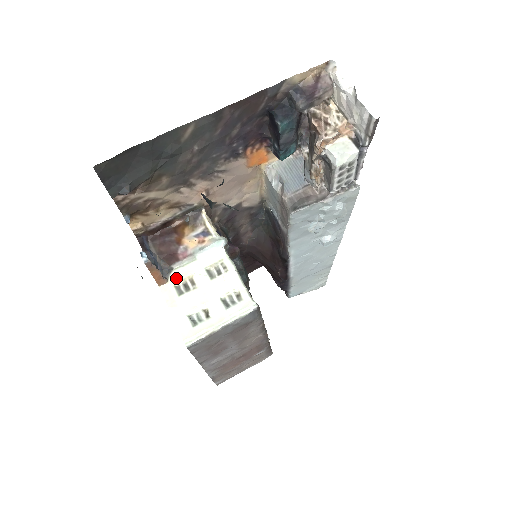
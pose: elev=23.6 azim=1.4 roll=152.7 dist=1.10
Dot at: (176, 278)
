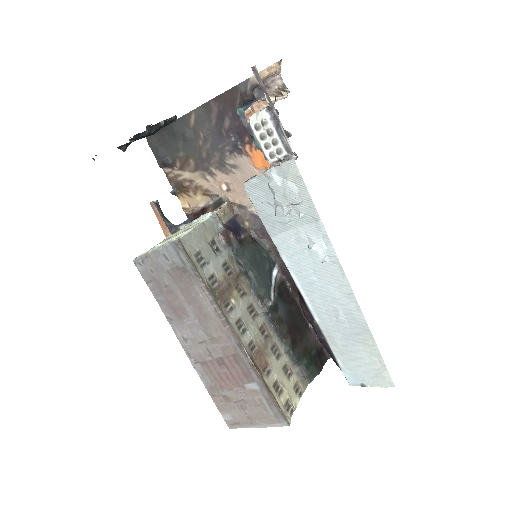
Dot at: (175, 233)
